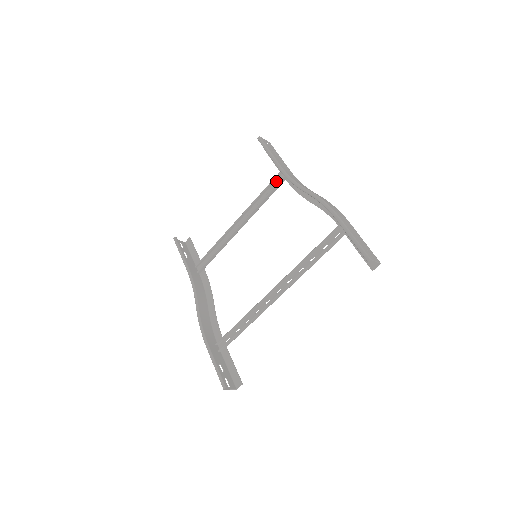
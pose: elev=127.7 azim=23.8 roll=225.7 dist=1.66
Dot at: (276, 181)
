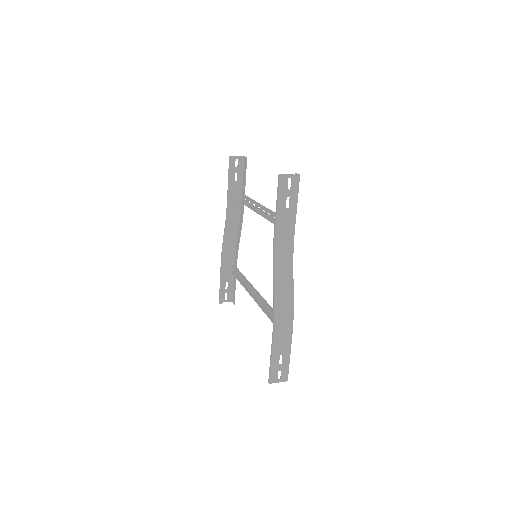
Dot at: occluded
